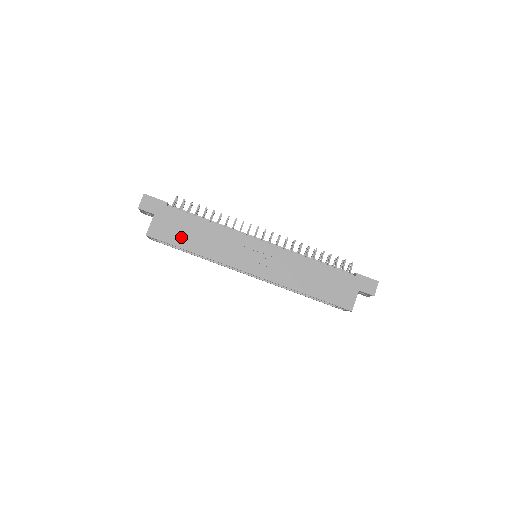
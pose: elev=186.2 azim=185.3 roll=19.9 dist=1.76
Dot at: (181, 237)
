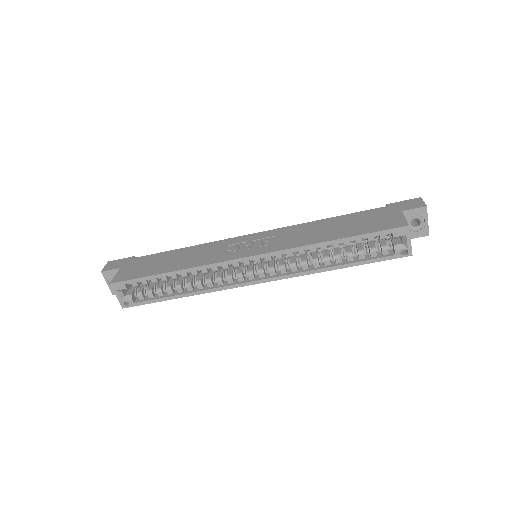
Dot at: (154, 268)
